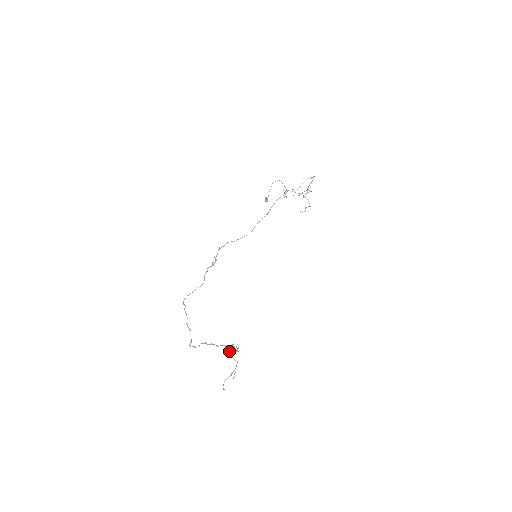
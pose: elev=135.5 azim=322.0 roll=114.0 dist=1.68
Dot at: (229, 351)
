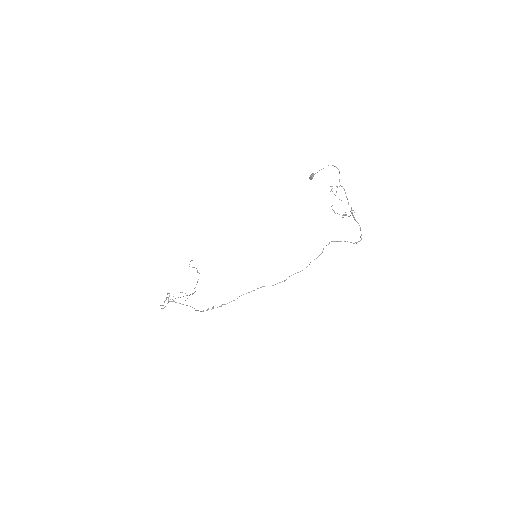
Dot at: occluded
